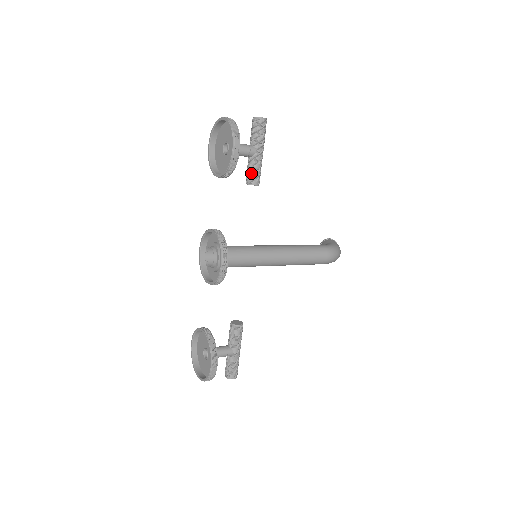
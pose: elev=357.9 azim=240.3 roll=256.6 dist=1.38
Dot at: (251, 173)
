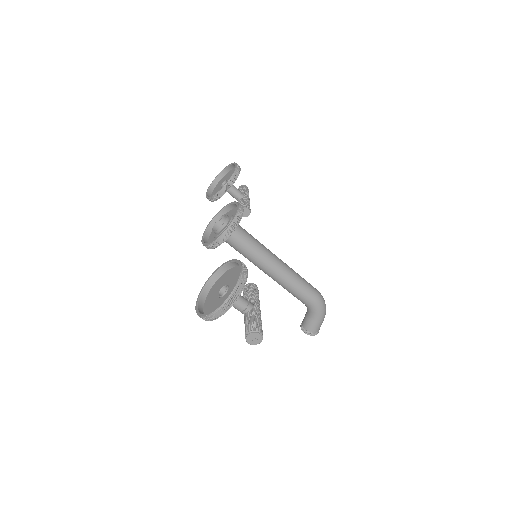
Dot at: (244, 203)
